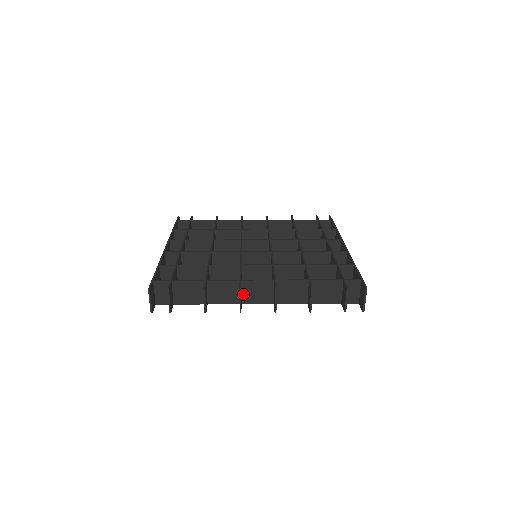
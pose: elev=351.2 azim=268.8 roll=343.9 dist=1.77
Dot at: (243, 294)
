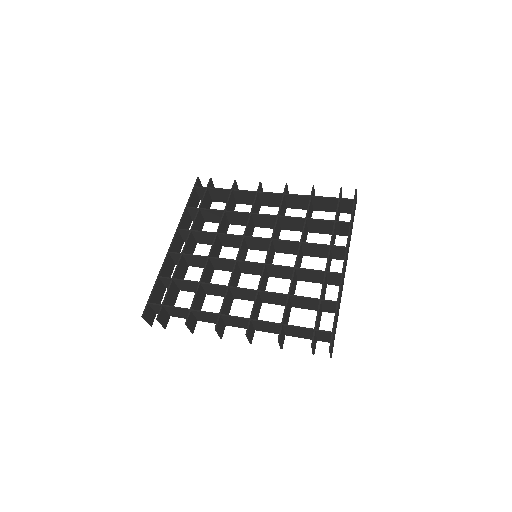
Dot at: (225, 321)
